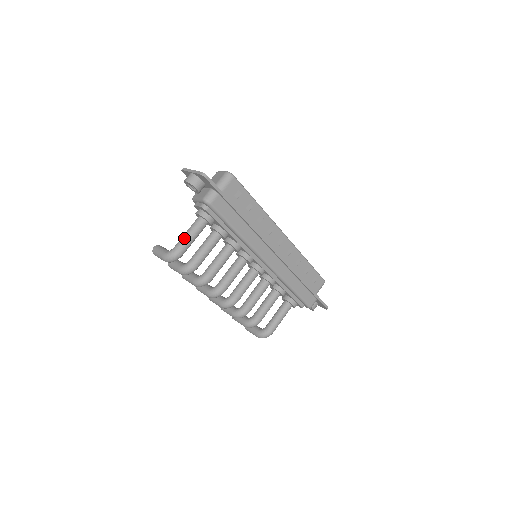
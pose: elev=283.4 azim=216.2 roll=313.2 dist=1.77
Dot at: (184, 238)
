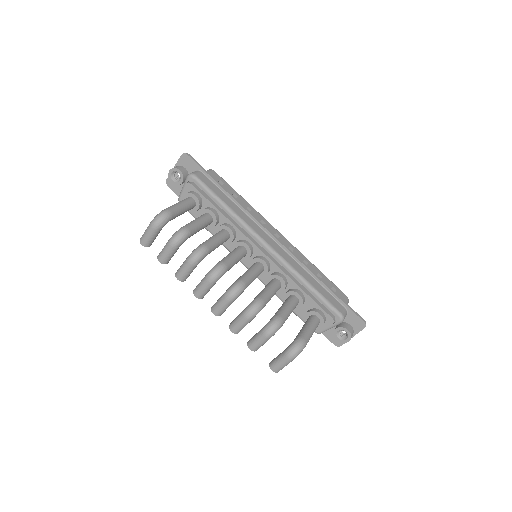
Dot at: (172, 205)
